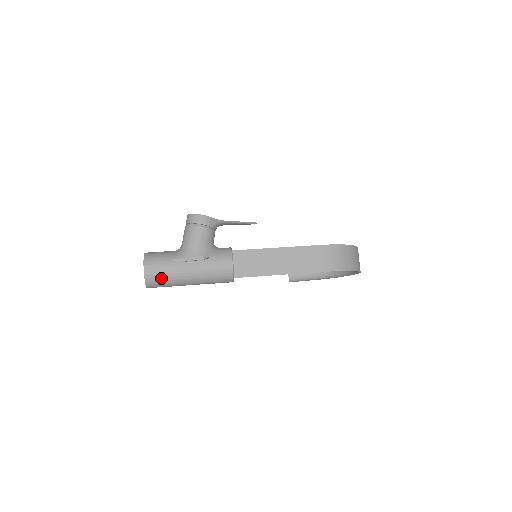
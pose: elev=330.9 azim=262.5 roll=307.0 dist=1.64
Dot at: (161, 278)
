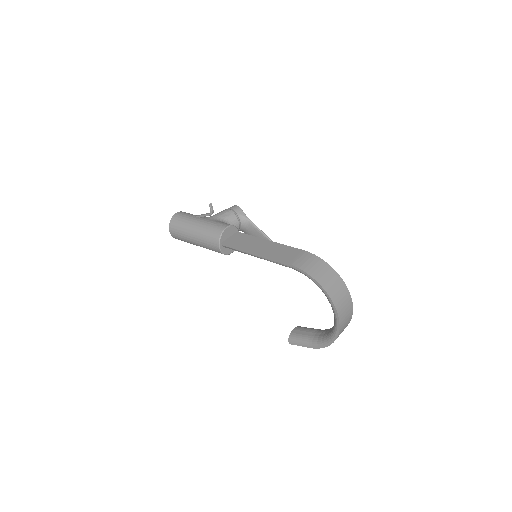
Dot at: (180, 221)
